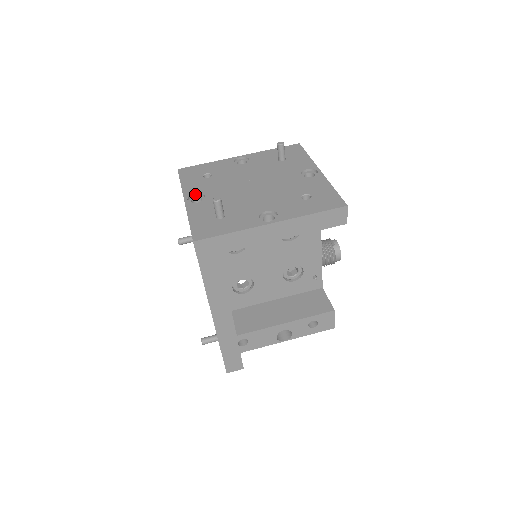
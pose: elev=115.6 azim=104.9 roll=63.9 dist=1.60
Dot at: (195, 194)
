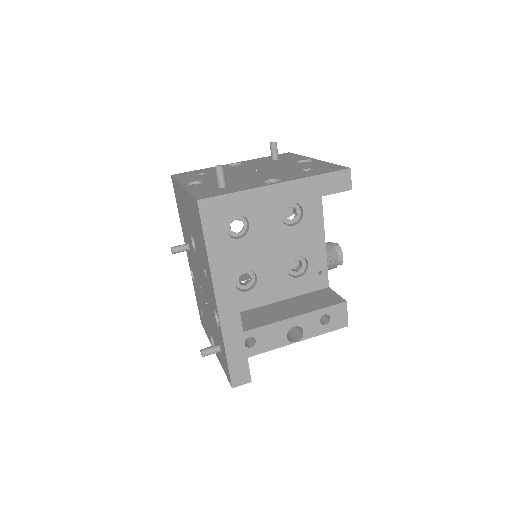
Dot at: (192, 182)
